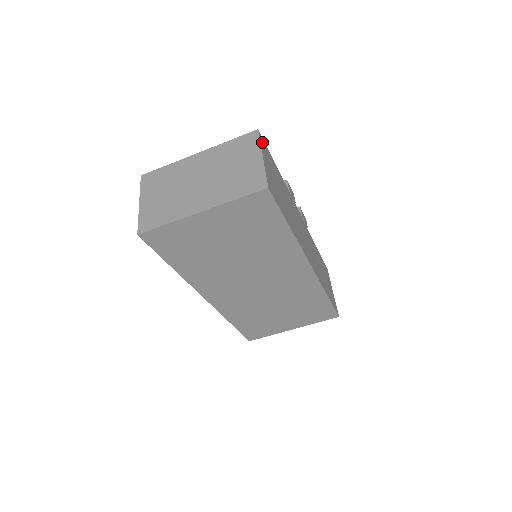
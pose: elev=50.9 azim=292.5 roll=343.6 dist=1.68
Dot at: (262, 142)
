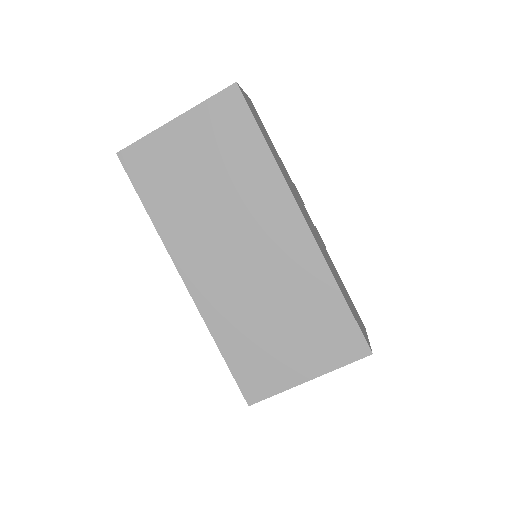
Dot at: (253, 105)
